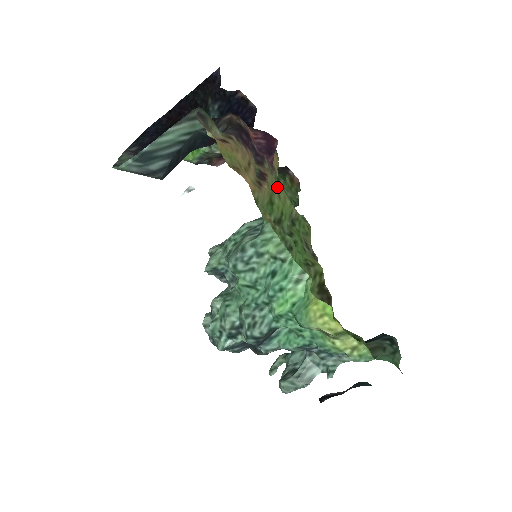
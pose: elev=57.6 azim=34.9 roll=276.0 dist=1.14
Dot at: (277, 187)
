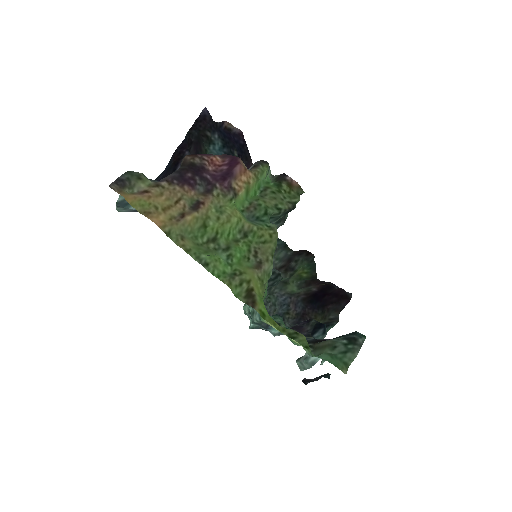
Dot at: (225, 208)
